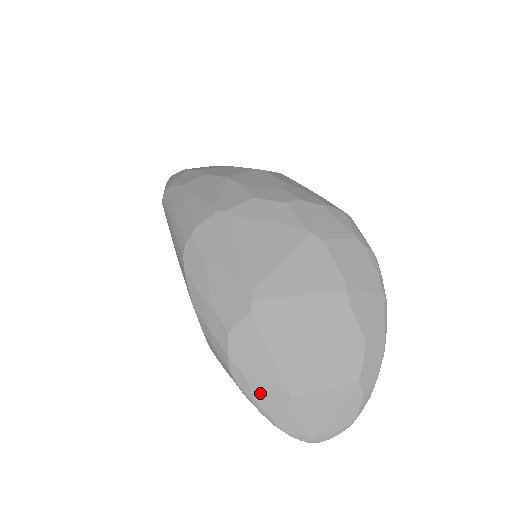
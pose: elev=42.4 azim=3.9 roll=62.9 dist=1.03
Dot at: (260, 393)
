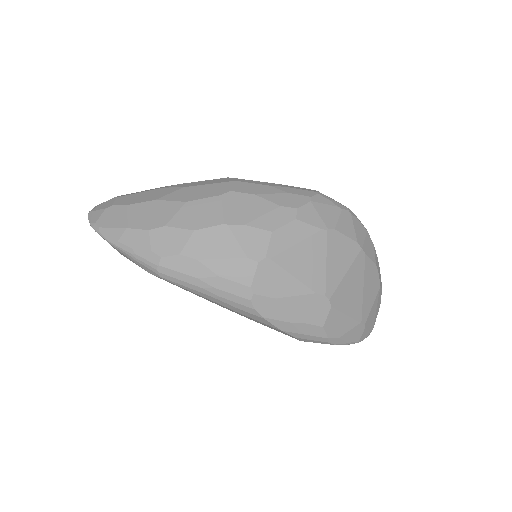
Dot at: (350, 337)
